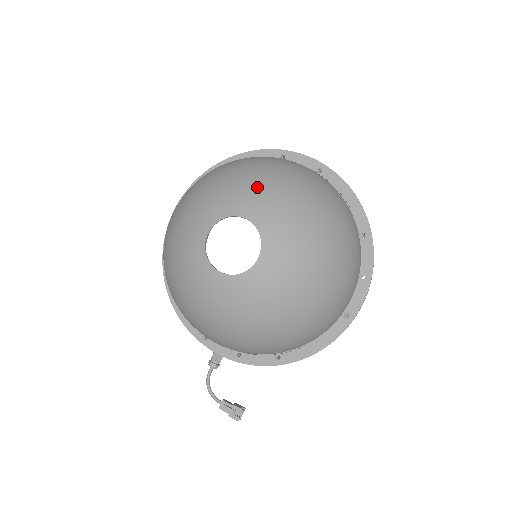
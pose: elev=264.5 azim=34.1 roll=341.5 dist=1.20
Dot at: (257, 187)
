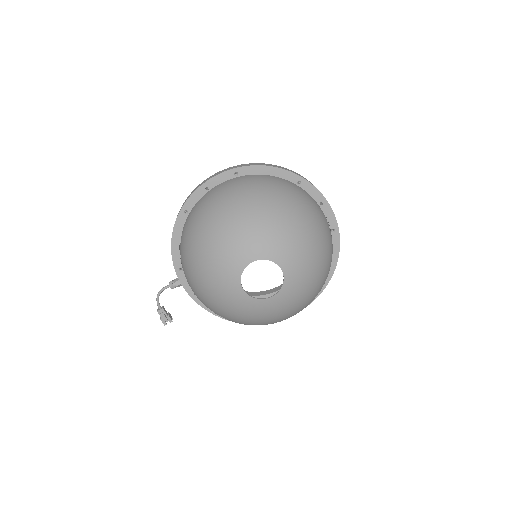
Dot at: (302, 252)
